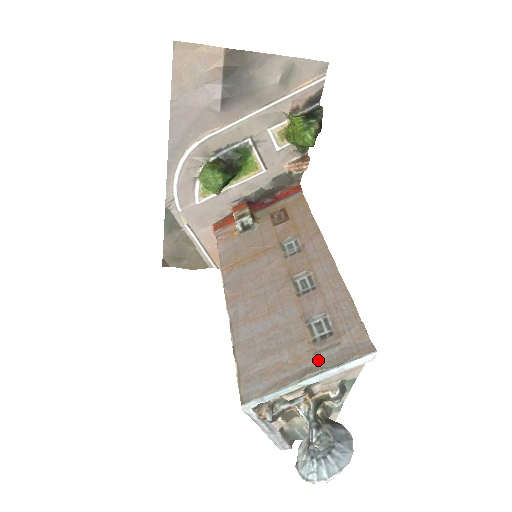
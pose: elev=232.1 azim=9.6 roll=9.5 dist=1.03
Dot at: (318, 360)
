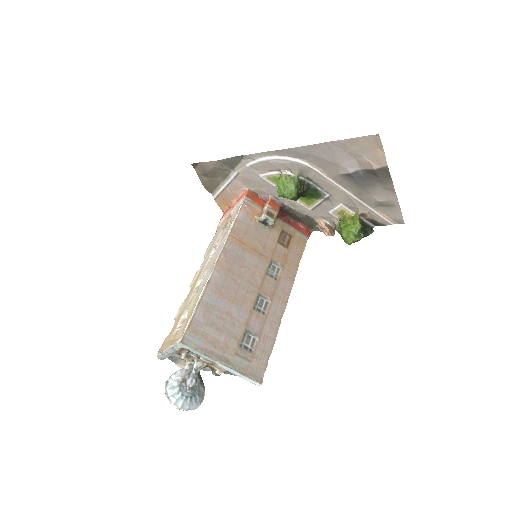
Dot at: (234, 359)
